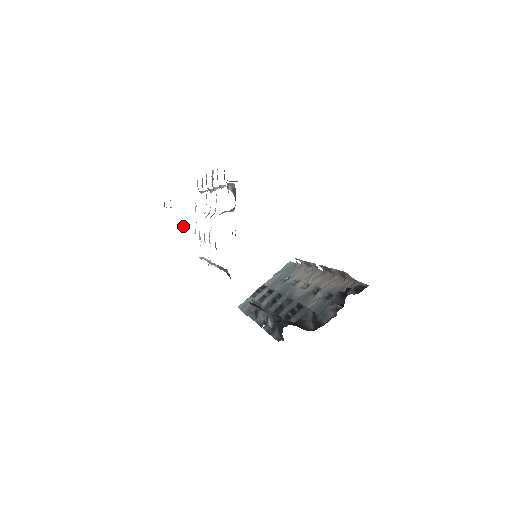
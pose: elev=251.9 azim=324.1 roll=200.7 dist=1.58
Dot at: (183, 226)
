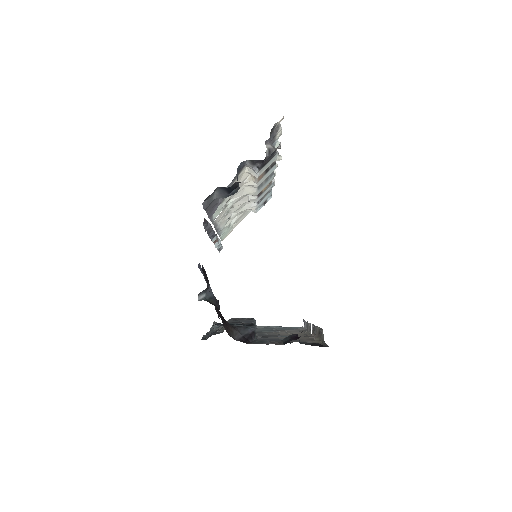
Dot at: occluded
